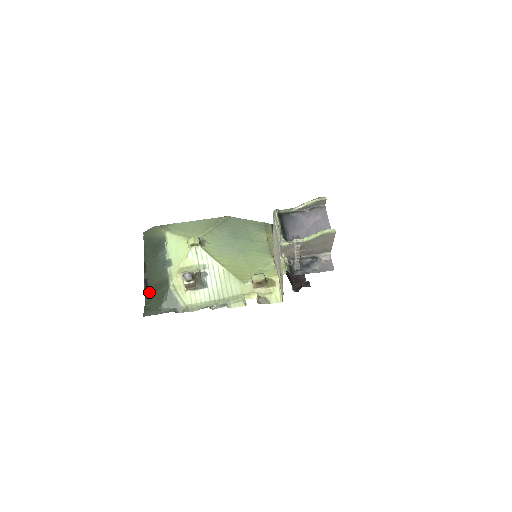
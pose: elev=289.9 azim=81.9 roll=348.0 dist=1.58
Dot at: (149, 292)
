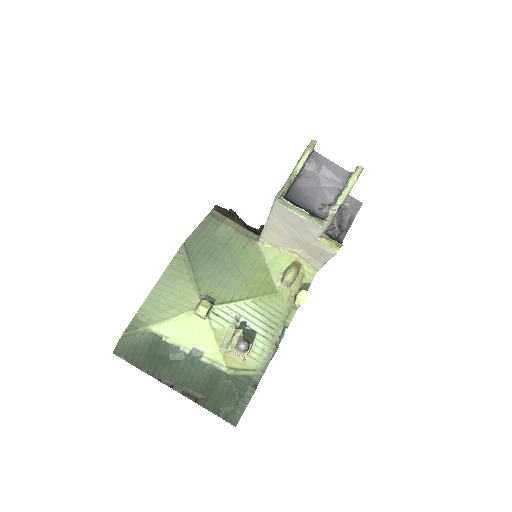
Dot at: (205, 400)
